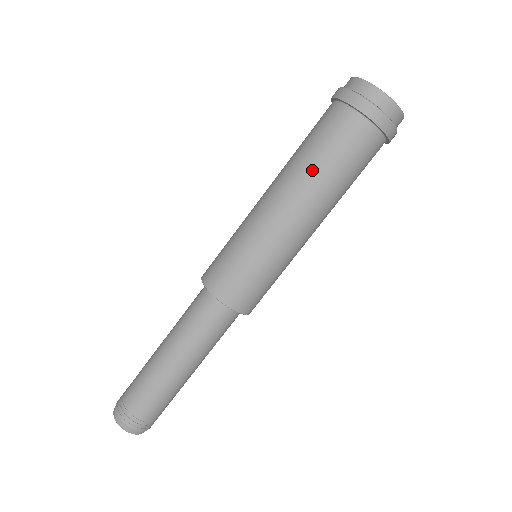
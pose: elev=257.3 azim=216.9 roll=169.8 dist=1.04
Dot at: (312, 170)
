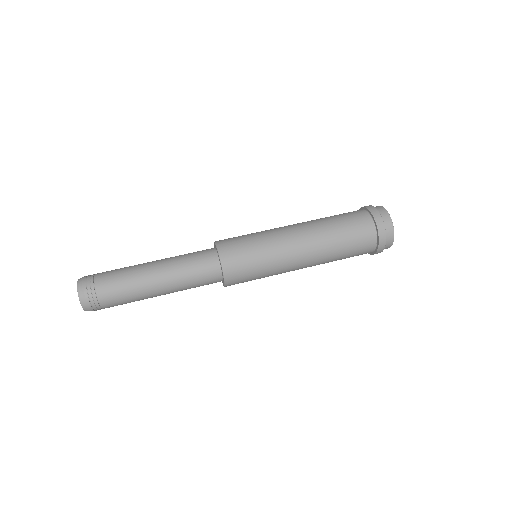
Dot at: (330, 231)
